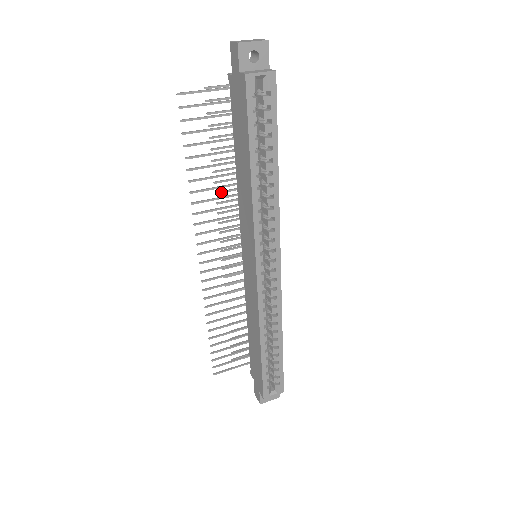
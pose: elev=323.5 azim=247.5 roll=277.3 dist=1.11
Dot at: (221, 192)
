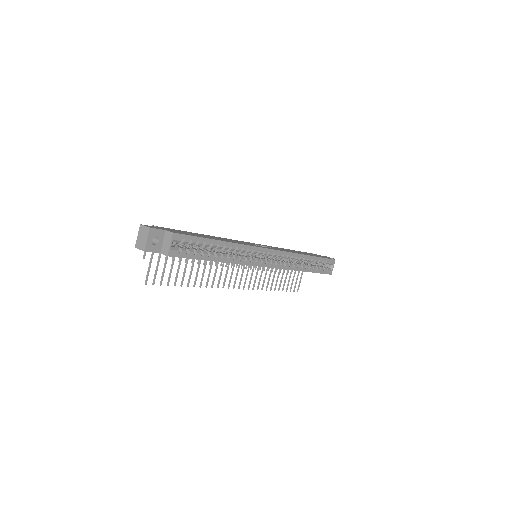
Dot at: occluded
